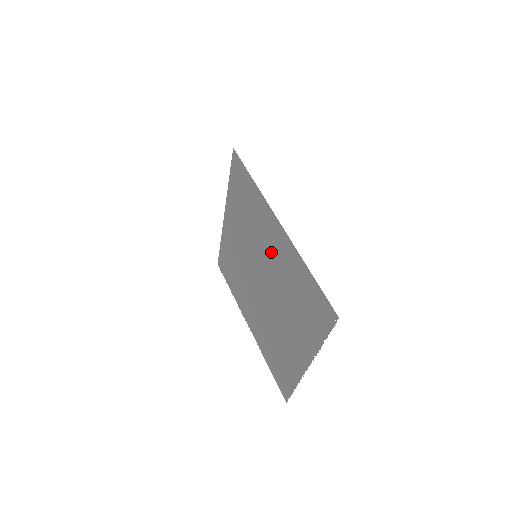
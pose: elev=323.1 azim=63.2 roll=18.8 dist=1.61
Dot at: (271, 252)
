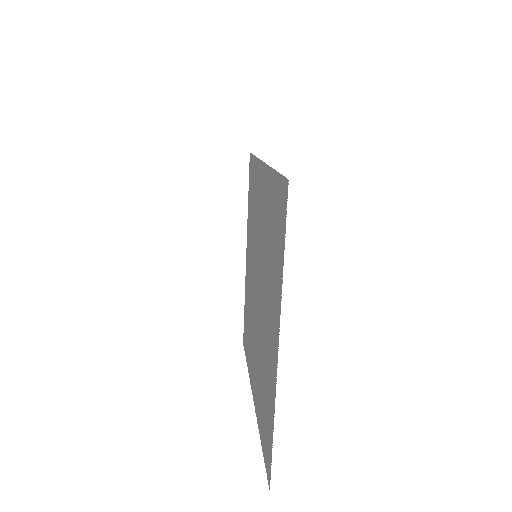
Dot at: (261, 220)
